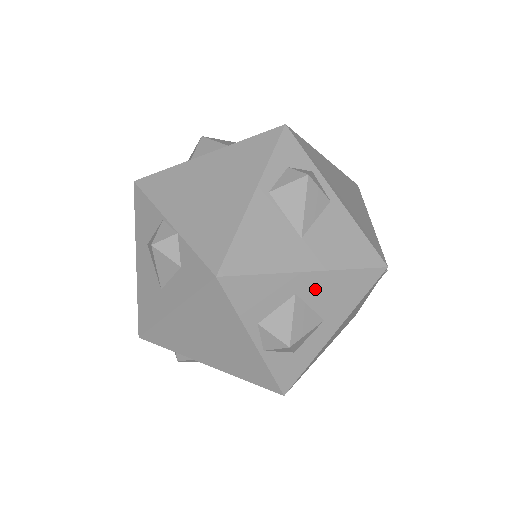
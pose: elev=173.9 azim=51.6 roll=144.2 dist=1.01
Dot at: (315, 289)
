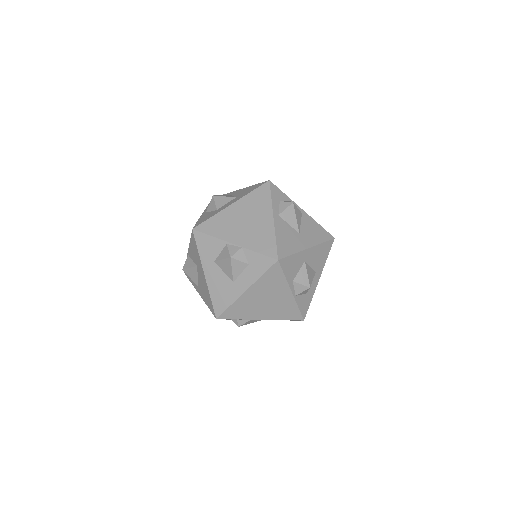
Dot at: (311, 257)
